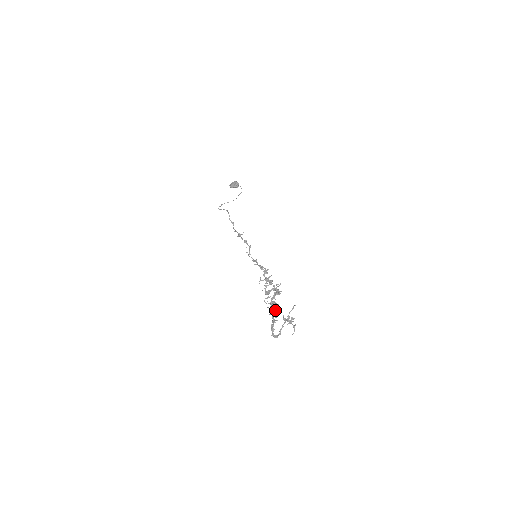
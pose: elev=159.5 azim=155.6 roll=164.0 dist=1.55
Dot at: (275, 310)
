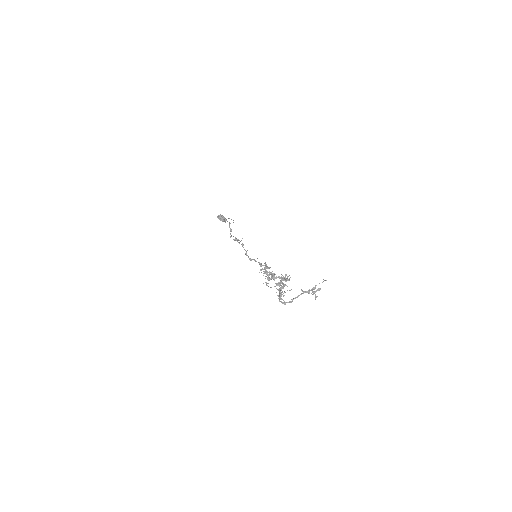
Dot at: occluded
